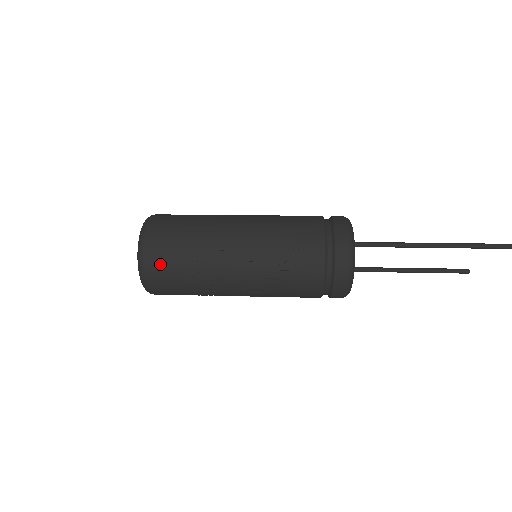
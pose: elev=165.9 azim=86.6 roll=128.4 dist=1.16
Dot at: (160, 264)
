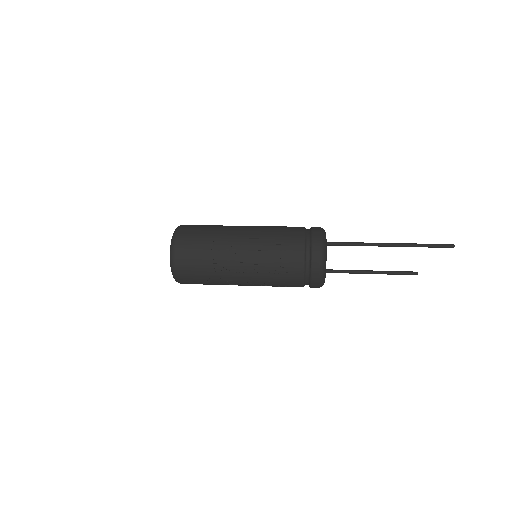
Dot at: (186, 246)
